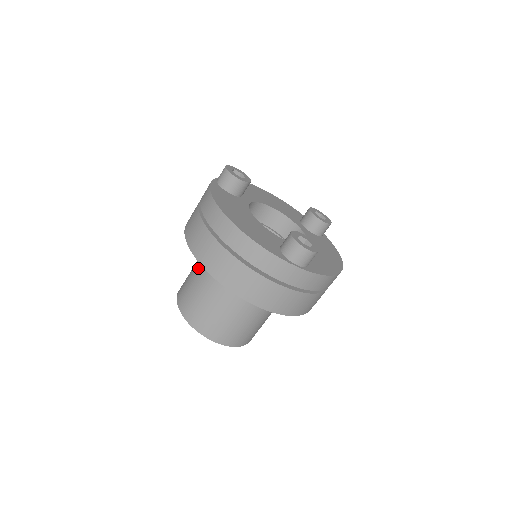
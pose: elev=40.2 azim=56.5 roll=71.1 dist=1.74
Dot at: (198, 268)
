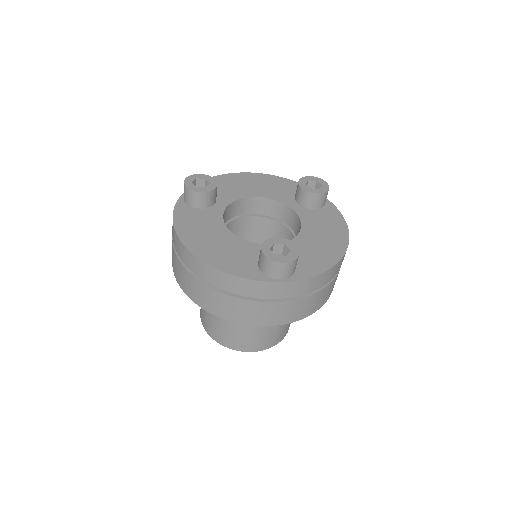
Dot at: occluded
